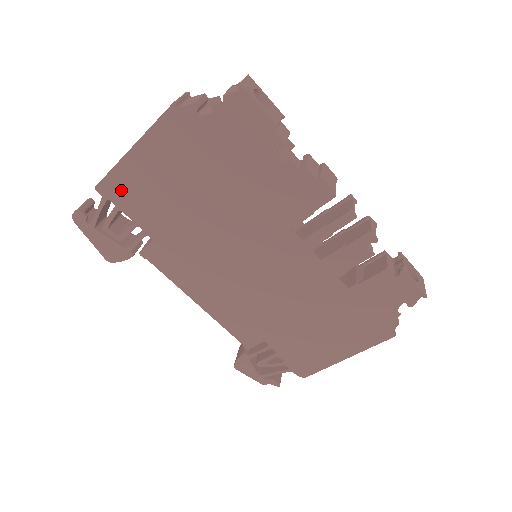
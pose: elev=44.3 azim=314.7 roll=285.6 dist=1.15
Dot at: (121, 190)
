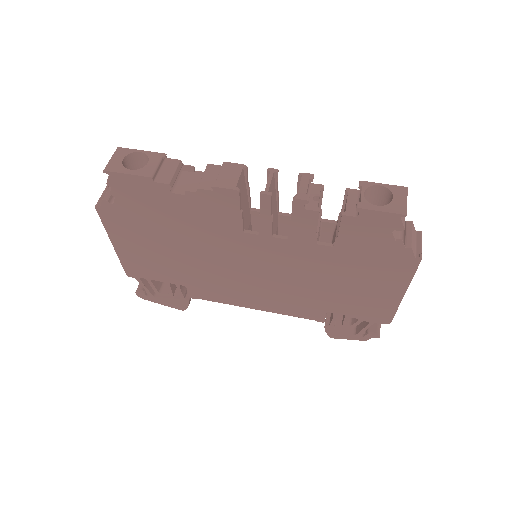
Dot at: (138, 269)
